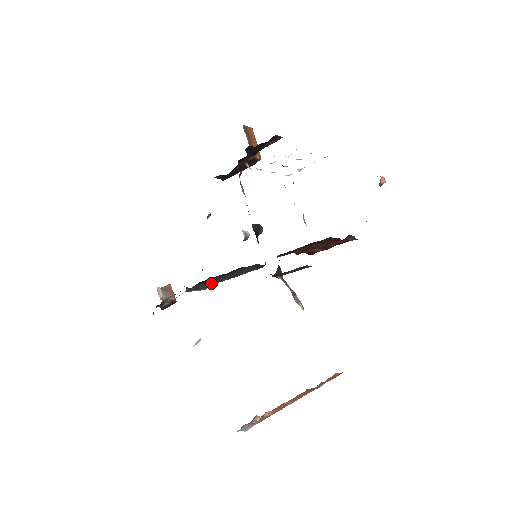
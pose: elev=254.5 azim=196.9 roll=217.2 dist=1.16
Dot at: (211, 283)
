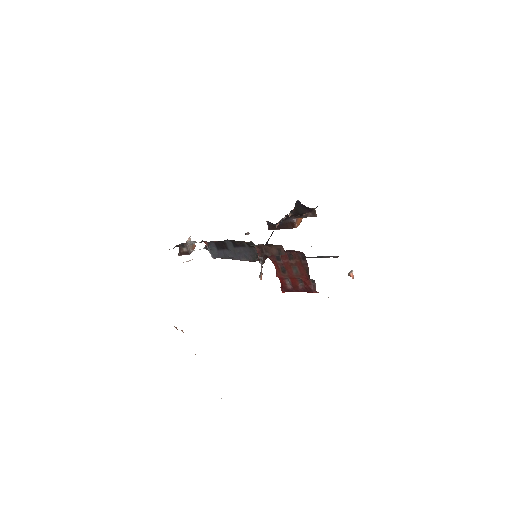
Dot at: (220, 254)
